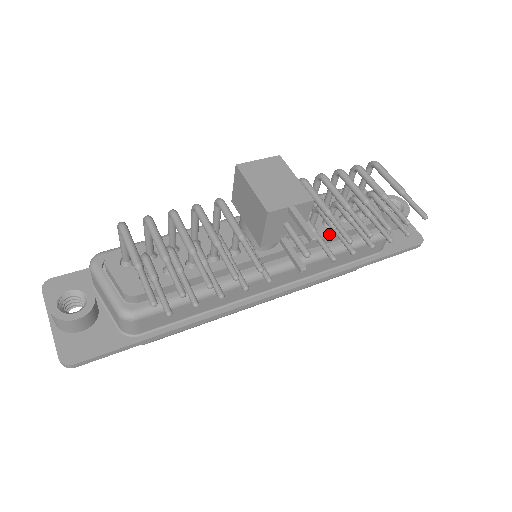
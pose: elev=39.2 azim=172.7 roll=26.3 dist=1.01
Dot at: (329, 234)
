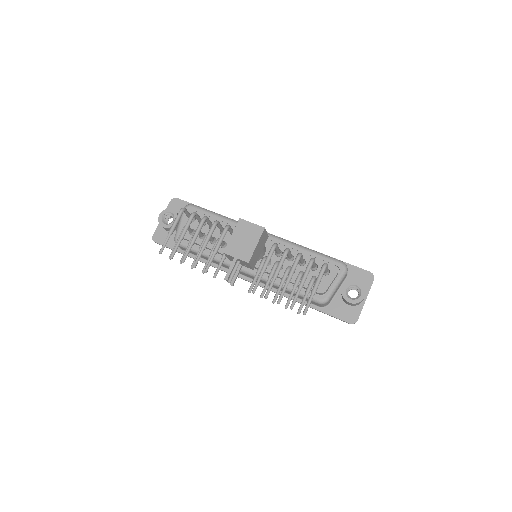
Dot at: occluded
